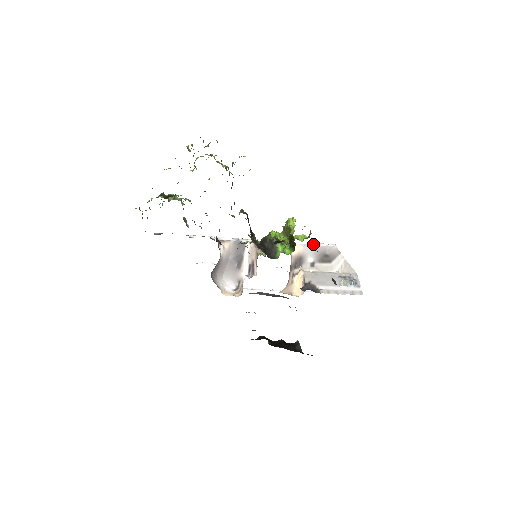
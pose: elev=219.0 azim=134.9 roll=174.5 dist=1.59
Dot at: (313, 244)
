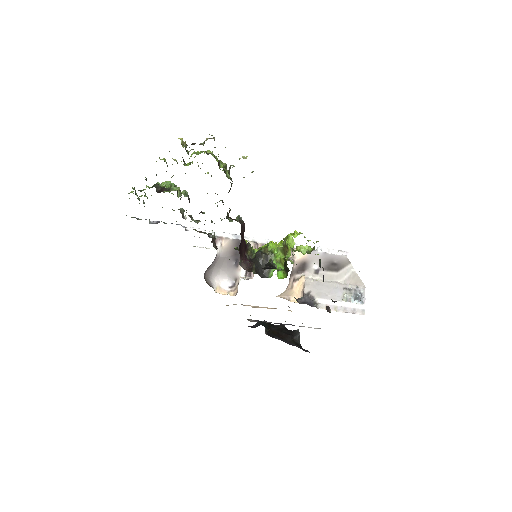
Dot at: (320, 250)
